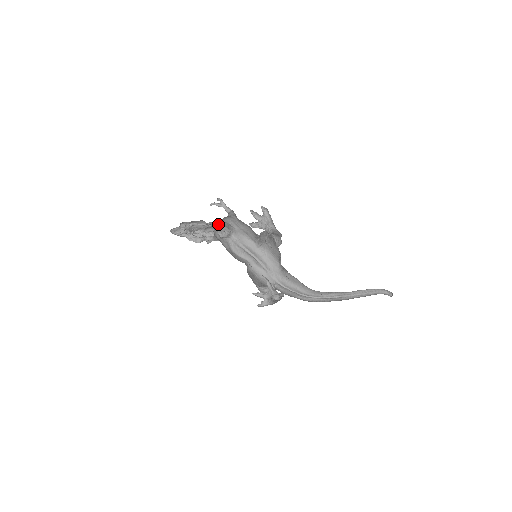
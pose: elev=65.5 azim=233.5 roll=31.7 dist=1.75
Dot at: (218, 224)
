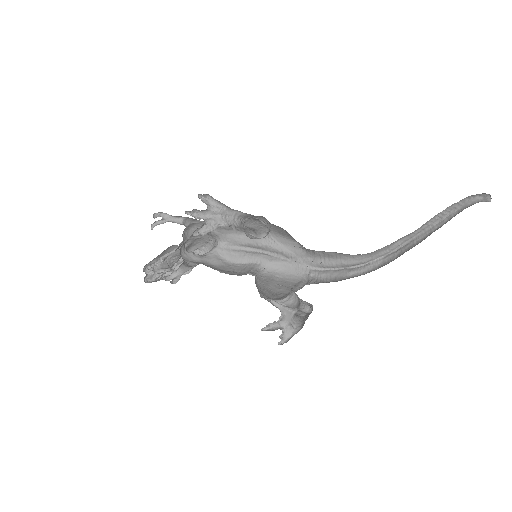
Dot at: (194, 237)
